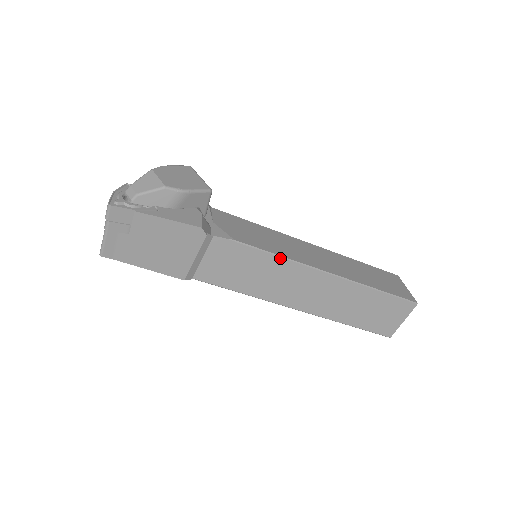
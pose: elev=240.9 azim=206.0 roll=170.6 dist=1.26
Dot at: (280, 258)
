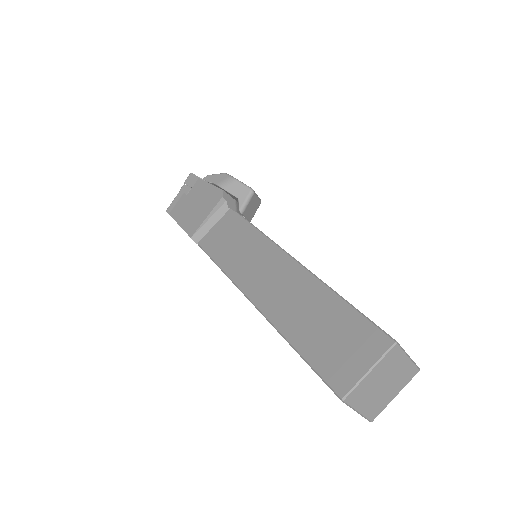
Dot at: (263, 235)
